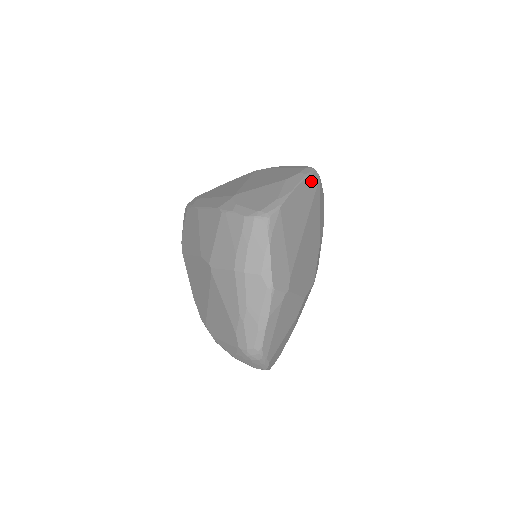
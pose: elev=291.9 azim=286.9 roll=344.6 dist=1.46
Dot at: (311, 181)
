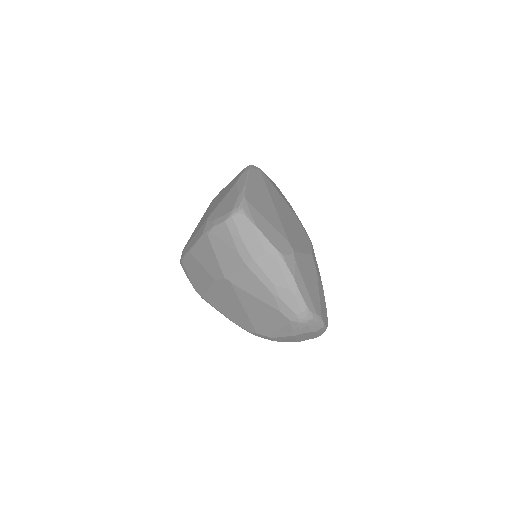
Dot at: (255, 173)
